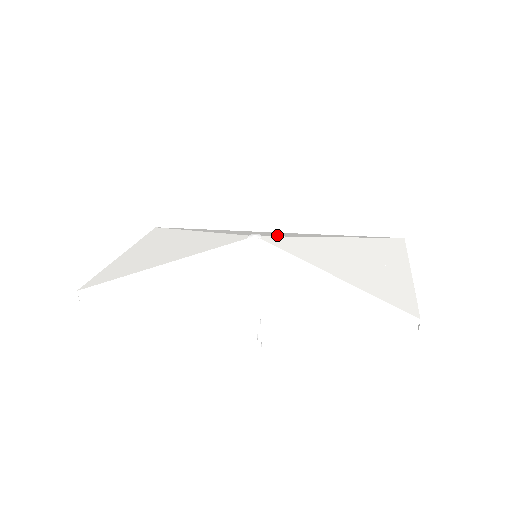
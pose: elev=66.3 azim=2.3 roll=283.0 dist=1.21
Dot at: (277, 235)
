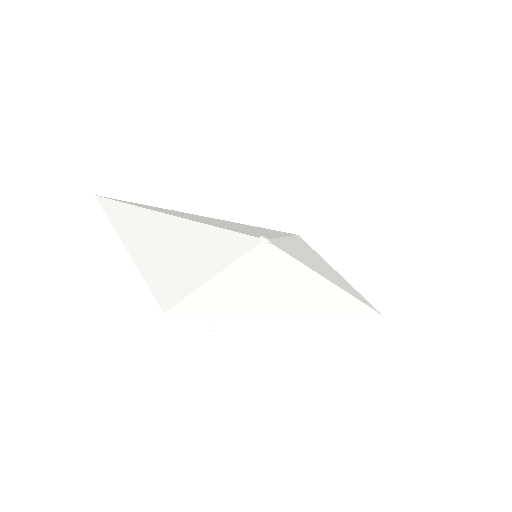
Dot at: (260, 234)
